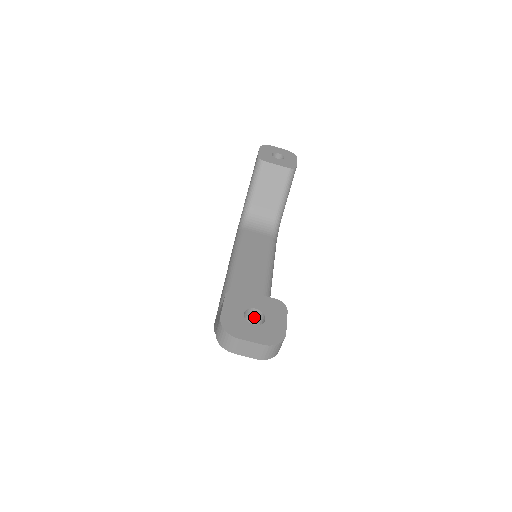
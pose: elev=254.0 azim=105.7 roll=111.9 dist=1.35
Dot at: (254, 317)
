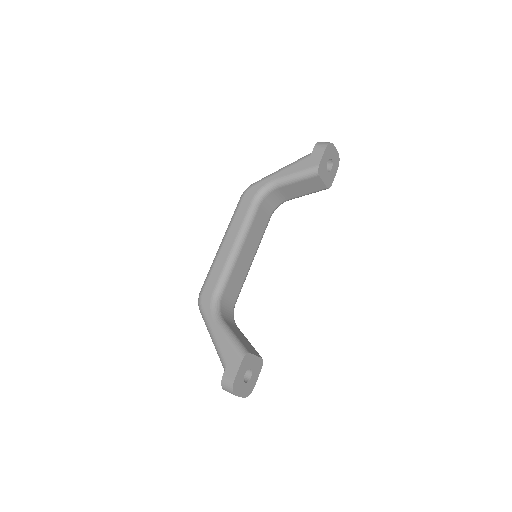
Dot at: occluded
